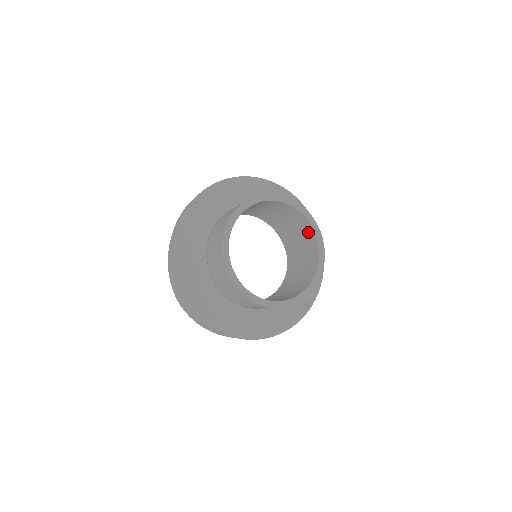
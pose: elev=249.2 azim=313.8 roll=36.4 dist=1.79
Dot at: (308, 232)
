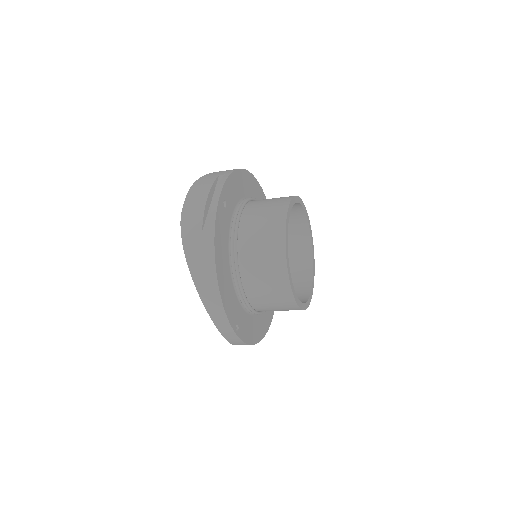
Dot at: (299, 295)
